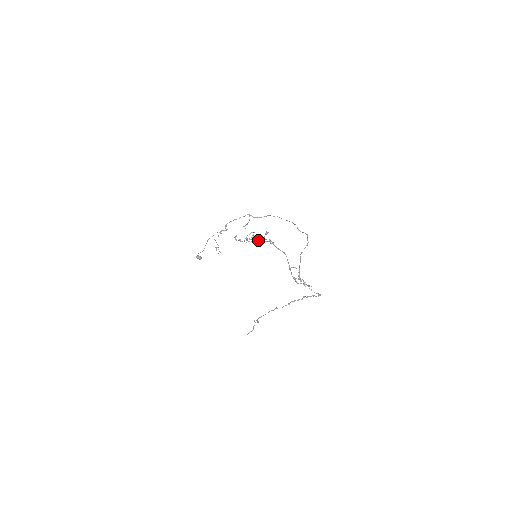
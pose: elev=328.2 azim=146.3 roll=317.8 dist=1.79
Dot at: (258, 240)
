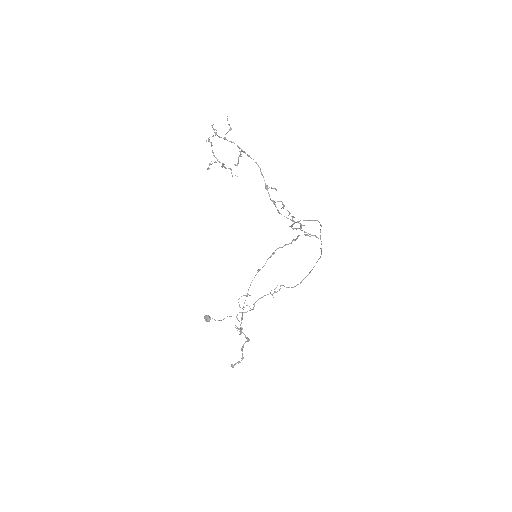
Dot at: (220, 137)
